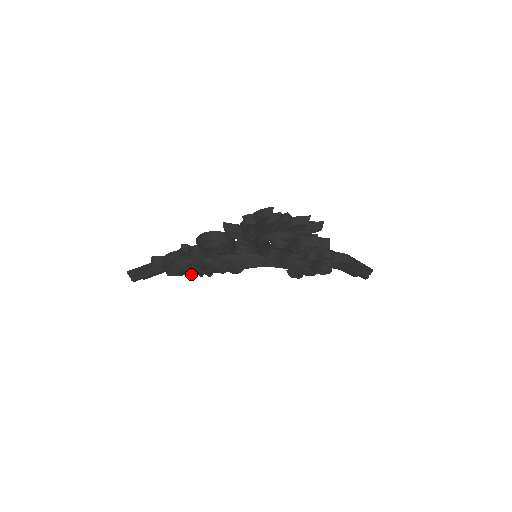
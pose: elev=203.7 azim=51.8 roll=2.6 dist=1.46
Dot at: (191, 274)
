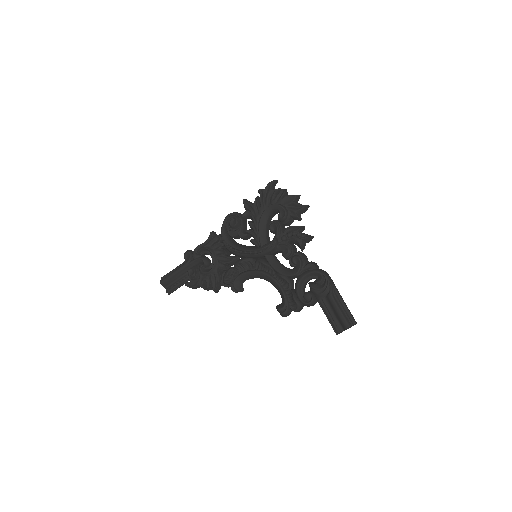
Dot at: (202, 280)
